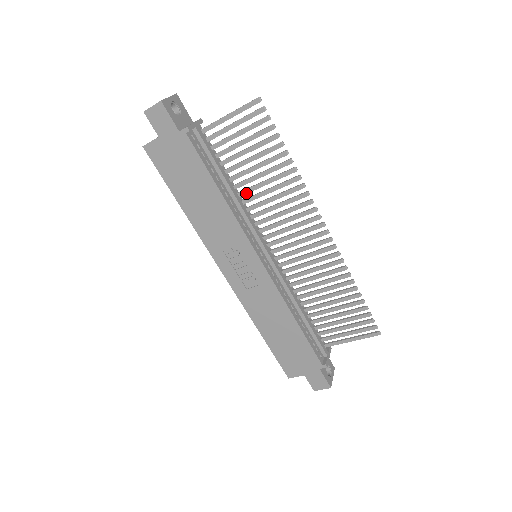
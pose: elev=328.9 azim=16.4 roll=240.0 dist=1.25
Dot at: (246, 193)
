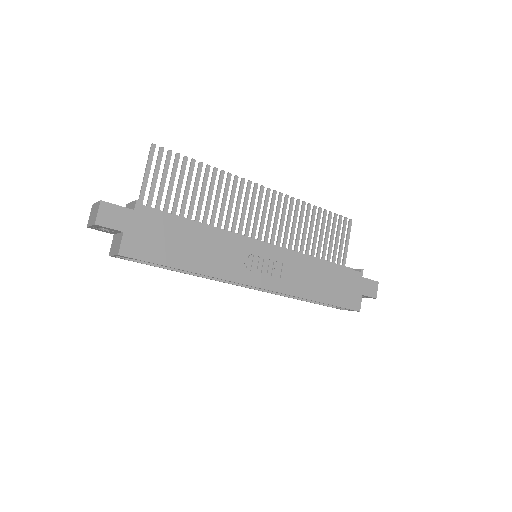
Dot at: (206, 220)
